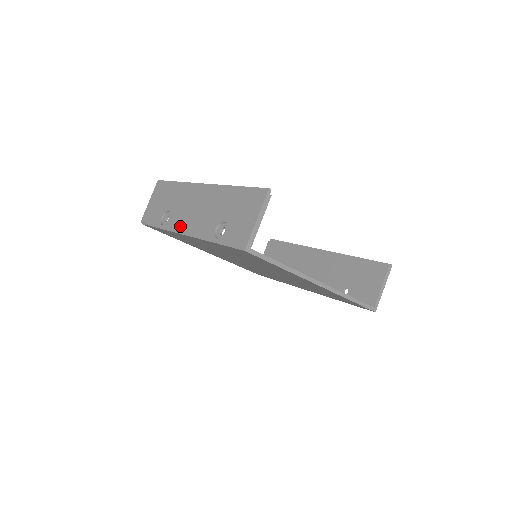
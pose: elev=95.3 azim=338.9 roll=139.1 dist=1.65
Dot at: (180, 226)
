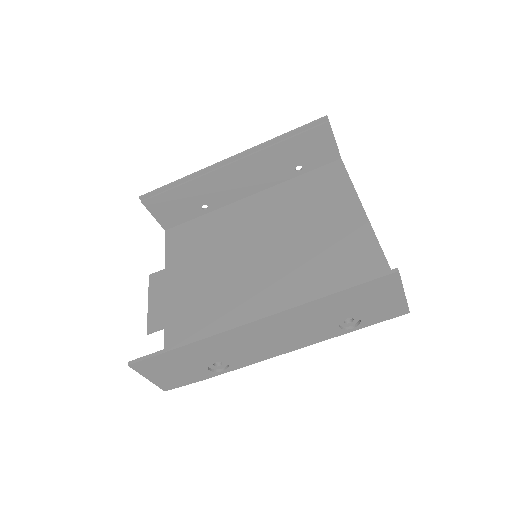
Dot at: (265, 356)
